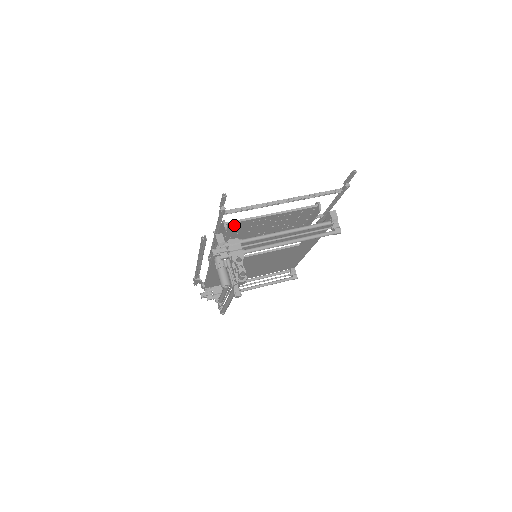
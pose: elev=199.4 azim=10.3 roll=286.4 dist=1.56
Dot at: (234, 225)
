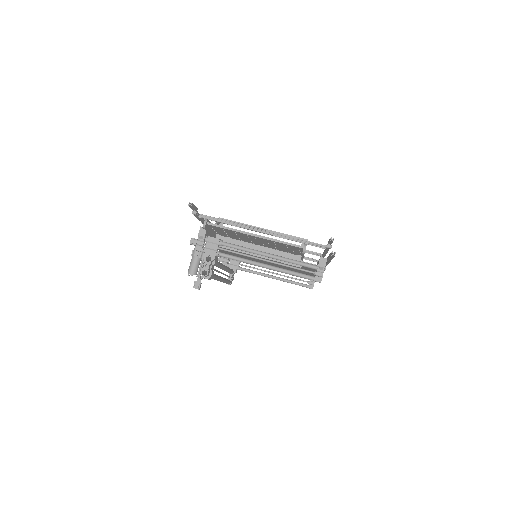
Dot at: (217, 227)
